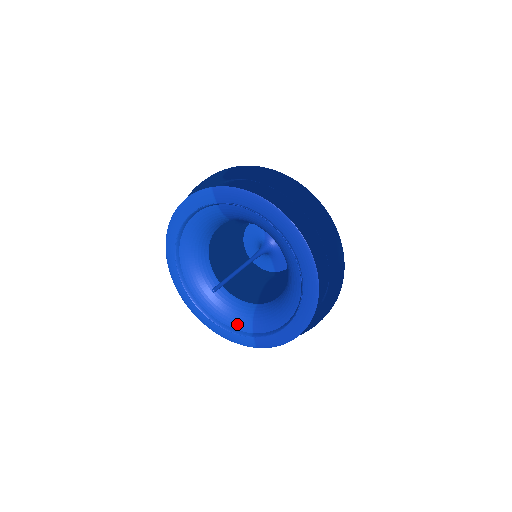
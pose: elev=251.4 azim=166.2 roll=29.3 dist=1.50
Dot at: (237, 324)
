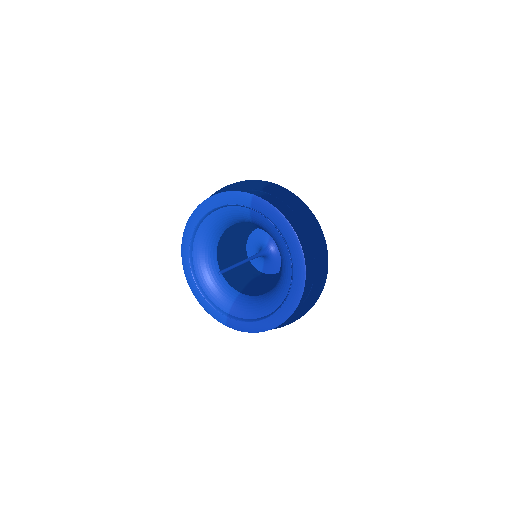
Dot at: (218, 301)
